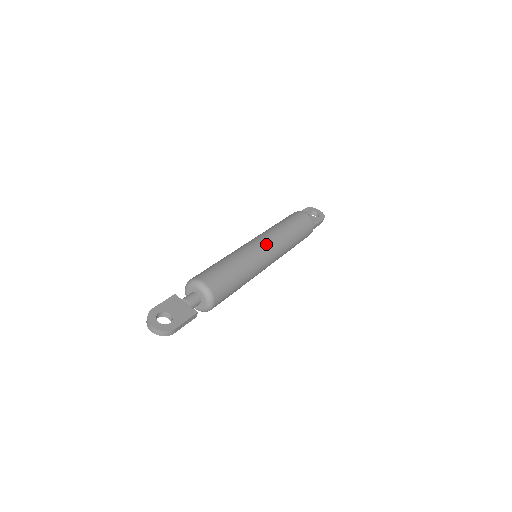
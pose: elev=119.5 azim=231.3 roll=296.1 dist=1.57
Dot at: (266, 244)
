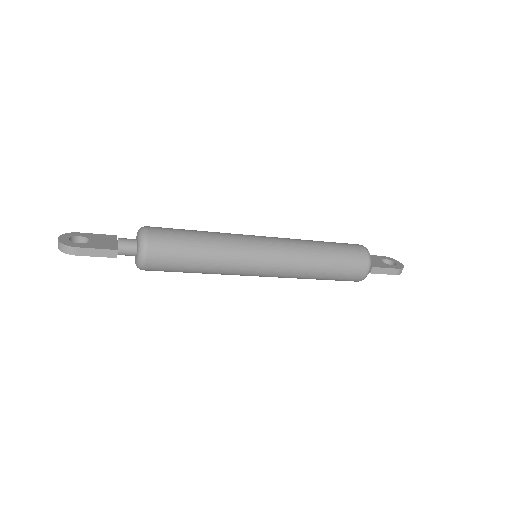
Dot at: (268, 240)
